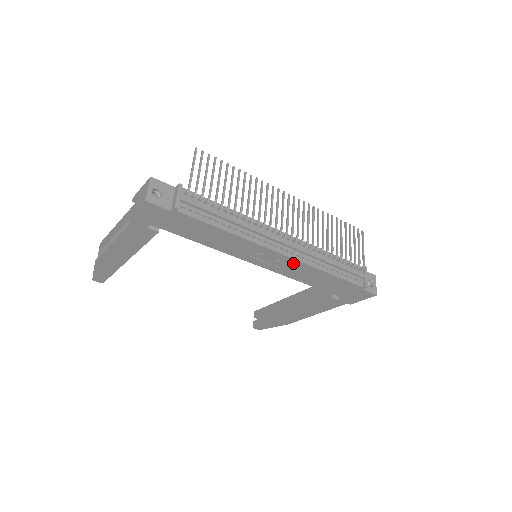
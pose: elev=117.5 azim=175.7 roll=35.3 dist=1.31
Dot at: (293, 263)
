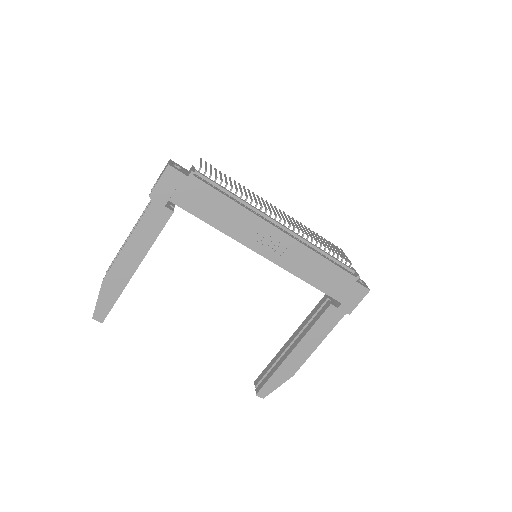
Dot at: (291, 244)
